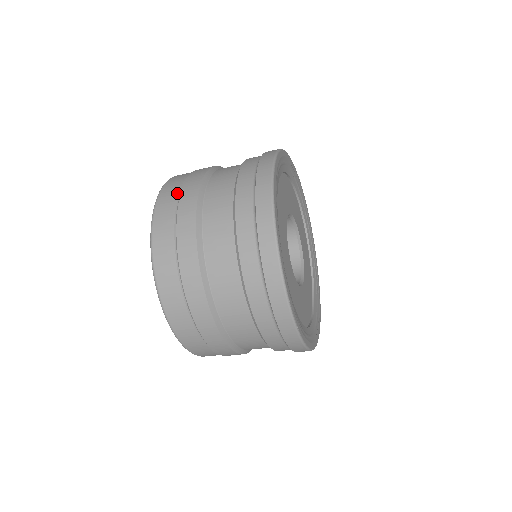
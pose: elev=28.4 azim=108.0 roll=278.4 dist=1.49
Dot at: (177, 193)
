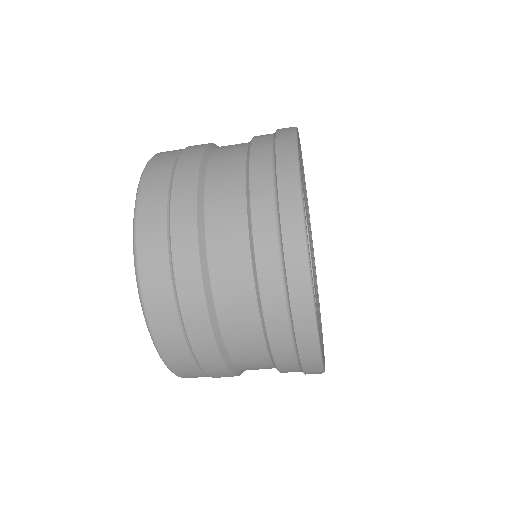
Dot at: (177, 153)
